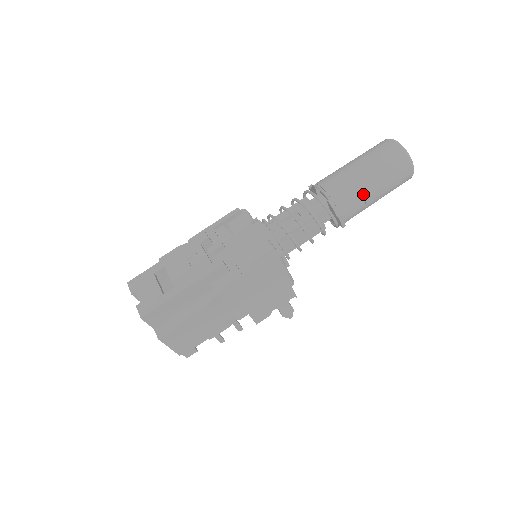
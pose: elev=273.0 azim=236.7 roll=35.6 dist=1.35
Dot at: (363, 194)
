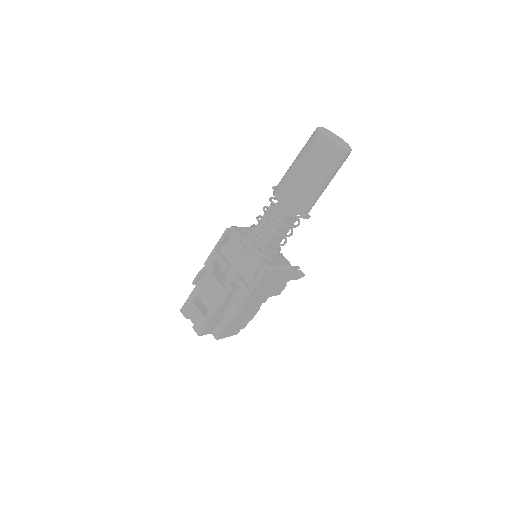
Dot at: (313, 191)
